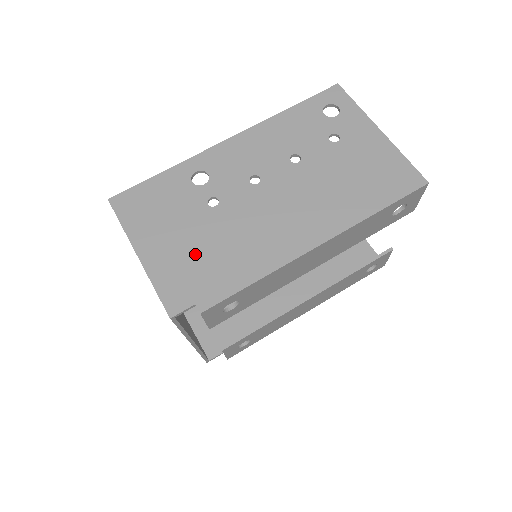
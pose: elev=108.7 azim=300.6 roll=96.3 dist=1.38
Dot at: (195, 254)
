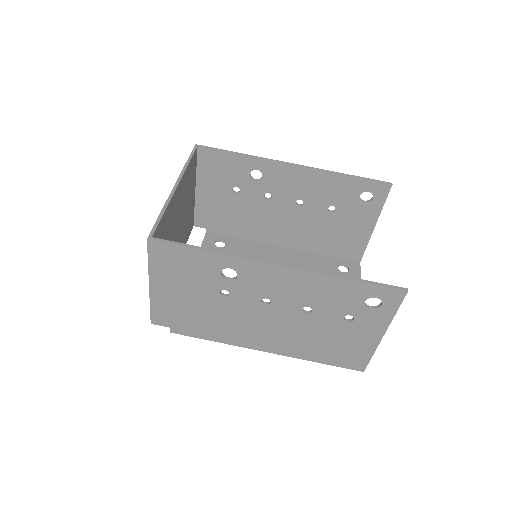
Dot at: (188, 309)
